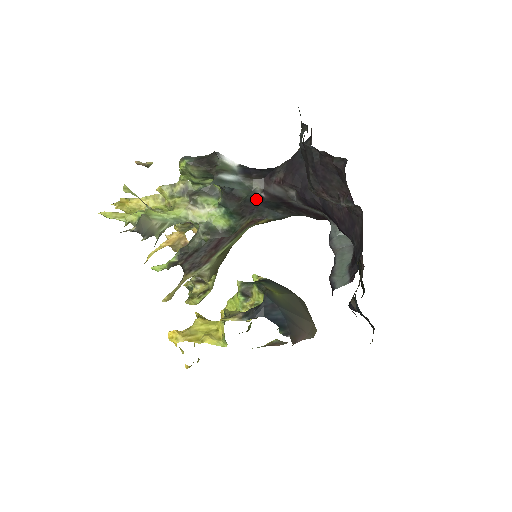
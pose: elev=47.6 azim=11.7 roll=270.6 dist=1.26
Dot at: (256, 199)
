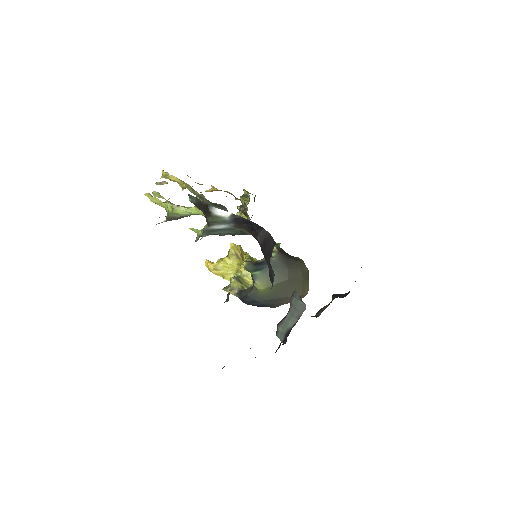
Dot at: occluded
